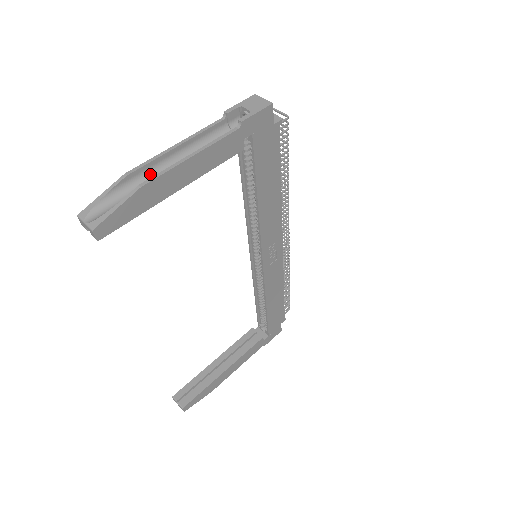
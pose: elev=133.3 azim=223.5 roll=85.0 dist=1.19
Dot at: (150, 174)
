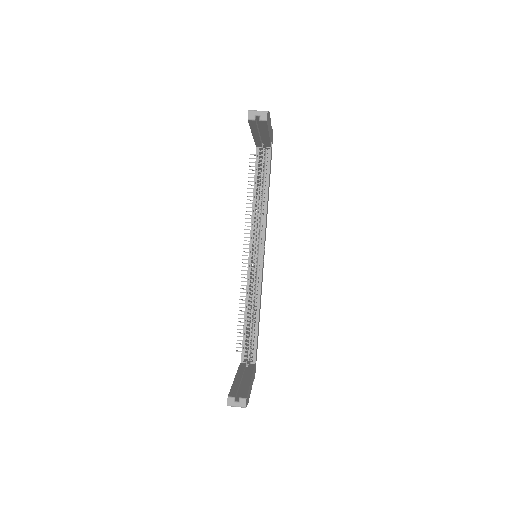
Dot at: occluded
